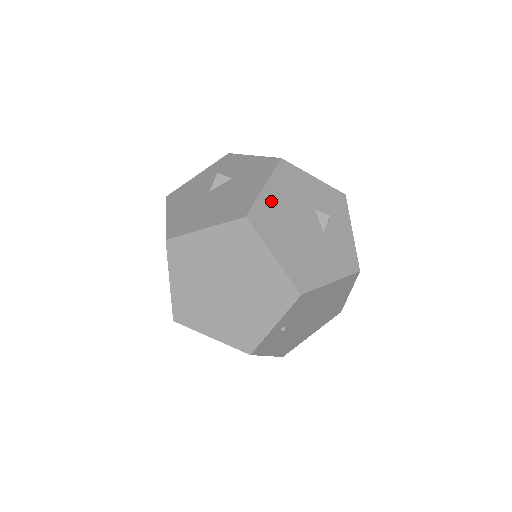
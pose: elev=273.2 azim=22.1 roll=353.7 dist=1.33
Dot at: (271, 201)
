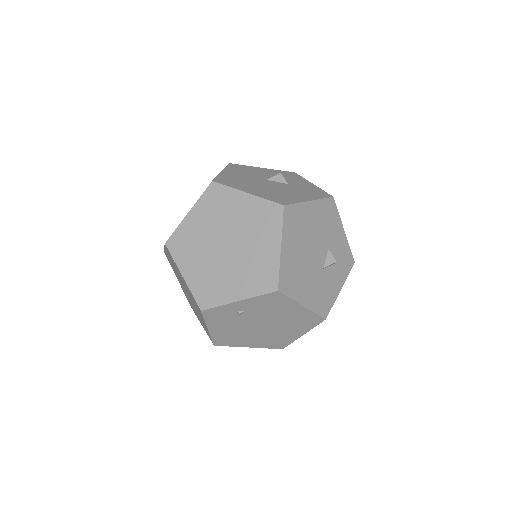
Dot at: (307, 214)
